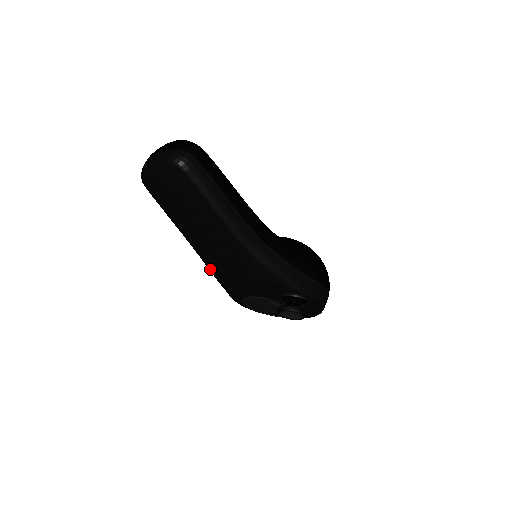
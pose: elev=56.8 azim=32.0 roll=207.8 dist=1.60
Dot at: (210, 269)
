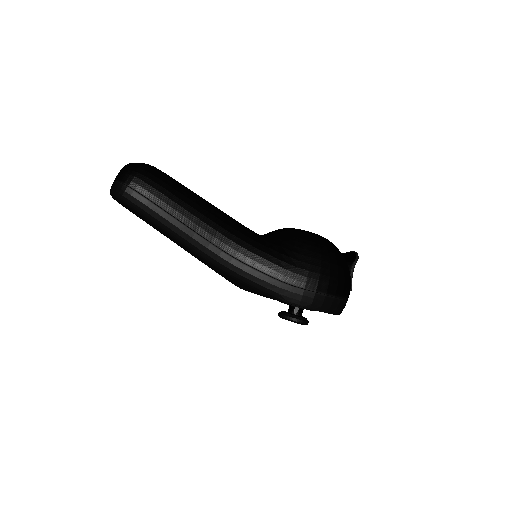
Dot at: occluded
